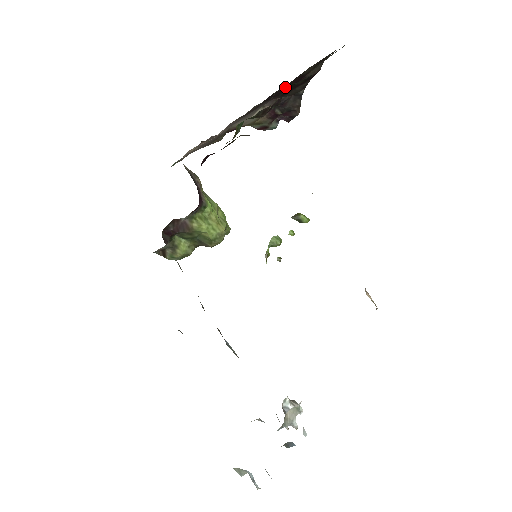
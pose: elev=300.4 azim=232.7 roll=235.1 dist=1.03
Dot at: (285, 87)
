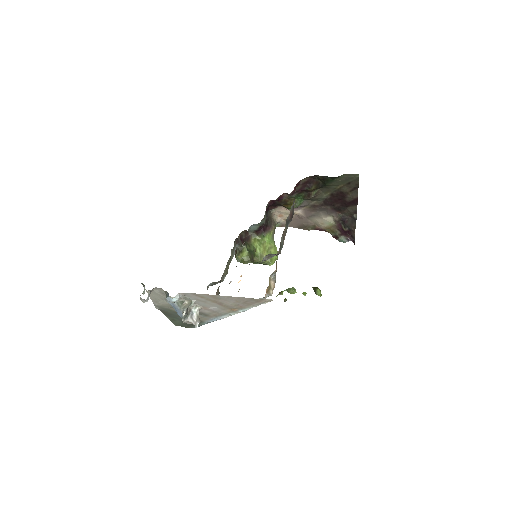
Dot at: (334, 197)
